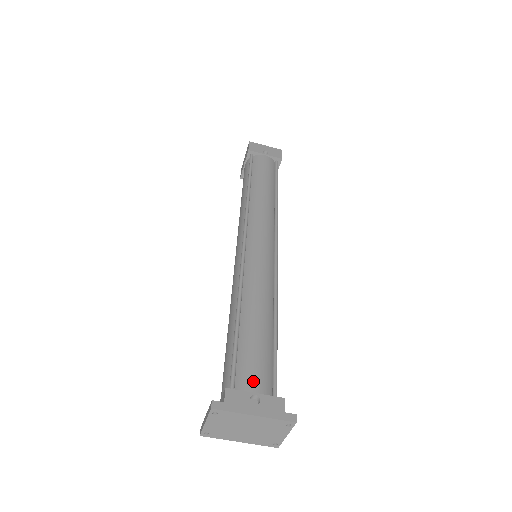
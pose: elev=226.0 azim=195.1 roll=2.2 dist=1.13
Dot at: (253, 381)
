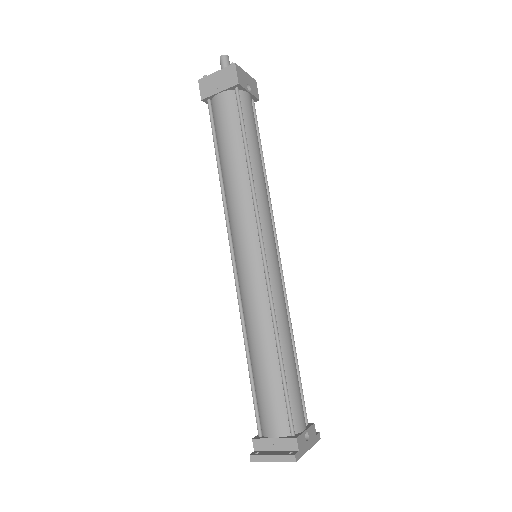
Dot at: (302, 419)
